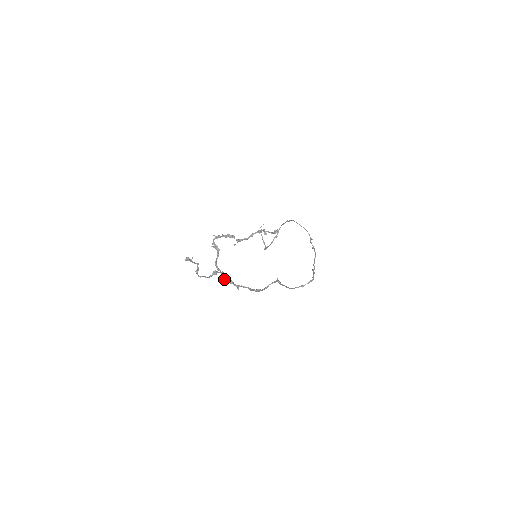
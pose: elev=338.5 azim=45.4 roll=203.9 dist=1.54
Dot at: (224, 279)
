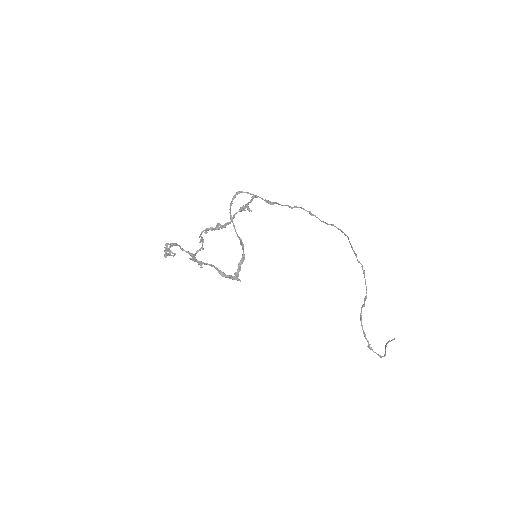
Dot at: (190, 259)
